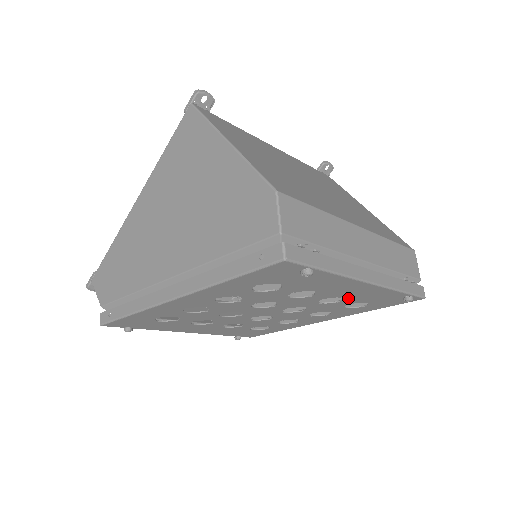
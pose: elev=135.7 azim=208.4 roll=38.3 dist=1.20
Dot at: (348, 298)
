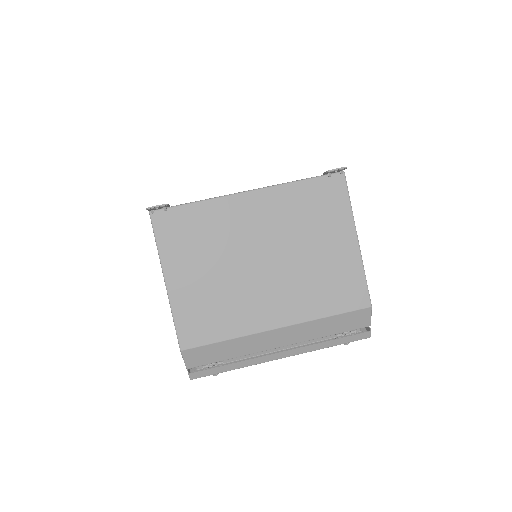
Dot at: occluded
